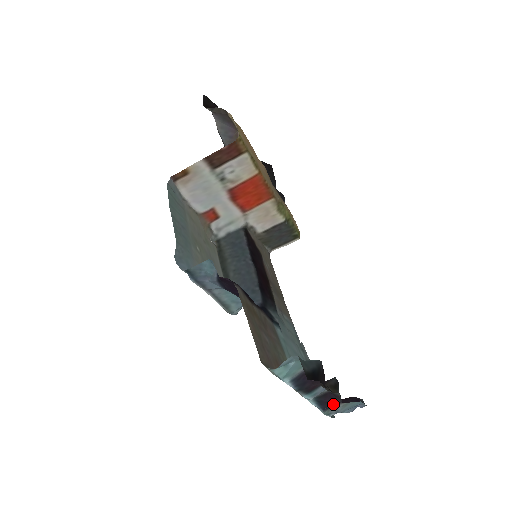
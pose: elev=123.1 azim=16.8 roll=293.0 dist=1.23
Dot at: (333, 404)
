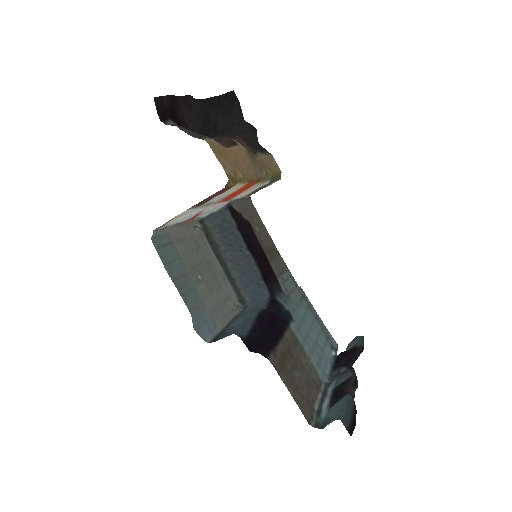
Dot at: (342, 355)
